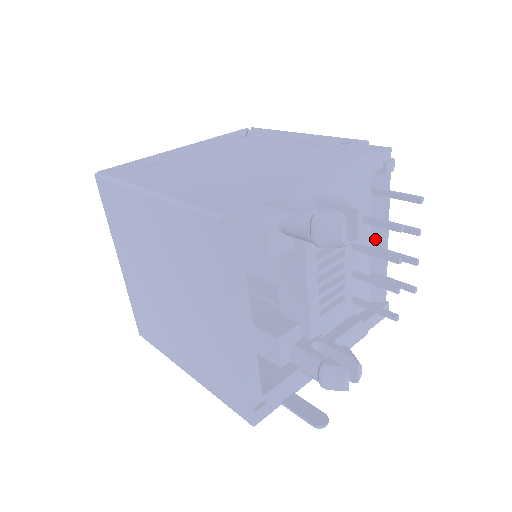
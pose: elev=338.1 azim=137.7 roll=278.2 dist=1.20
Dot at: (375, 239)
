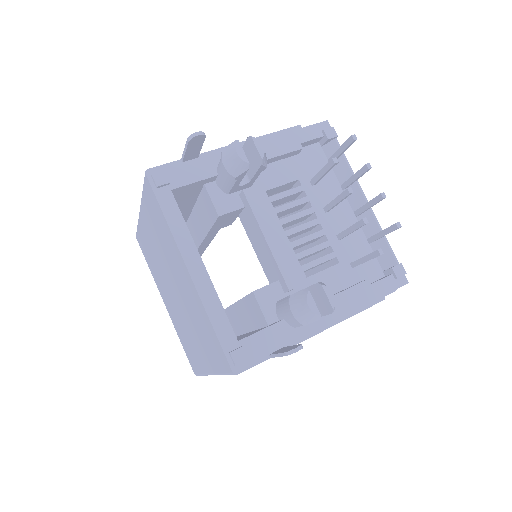
Dot at: (354, 203)
